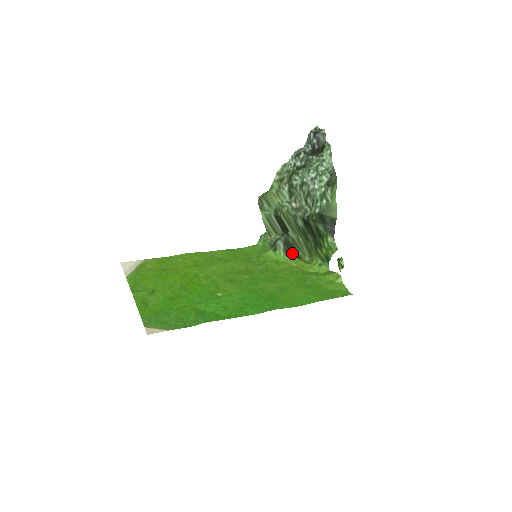
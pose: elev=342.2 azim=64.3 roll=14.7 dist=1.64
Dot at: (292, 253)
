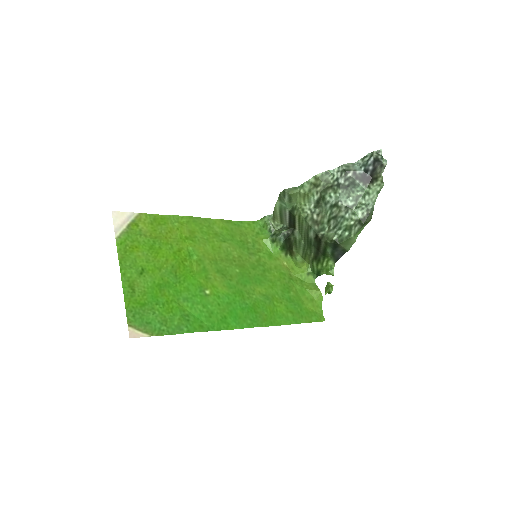
Dot at: (288, 249)
